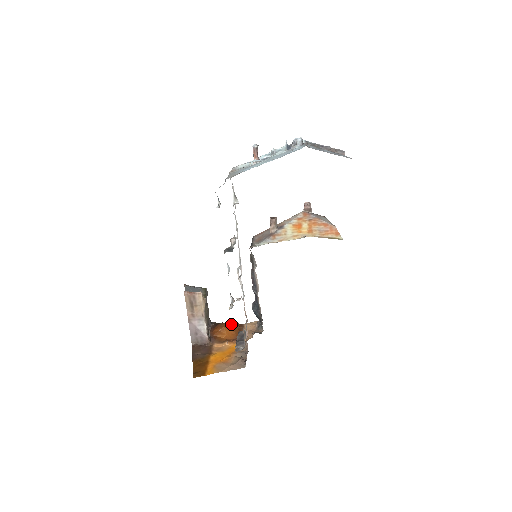
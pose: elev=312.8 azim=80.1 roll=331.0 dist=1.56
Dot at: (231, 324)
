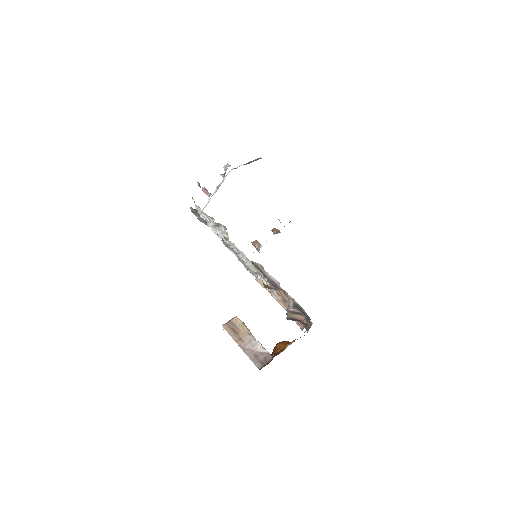
Dot at: (283, 341)
